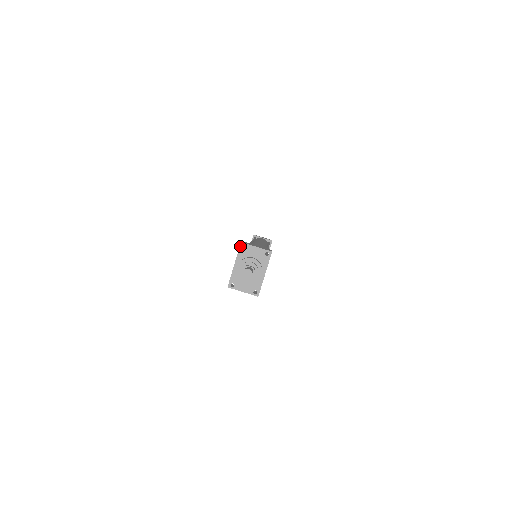
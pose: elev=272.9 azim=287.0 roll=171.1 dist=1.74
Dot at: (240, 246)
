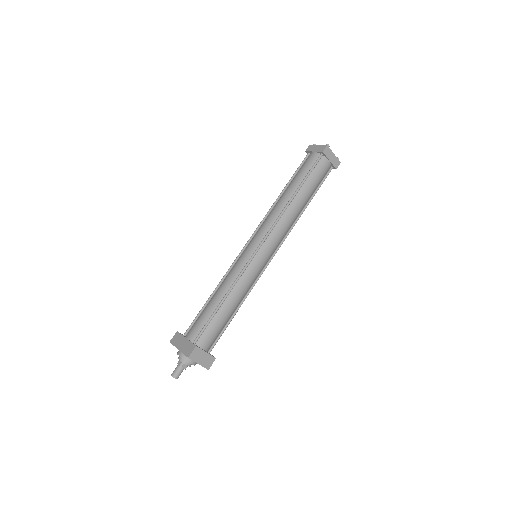
Dot at: occluded
